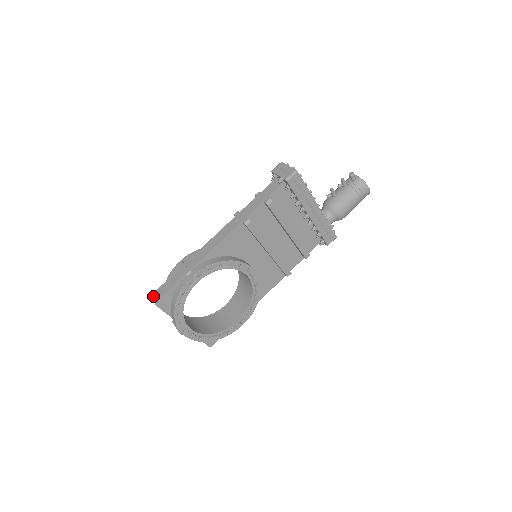
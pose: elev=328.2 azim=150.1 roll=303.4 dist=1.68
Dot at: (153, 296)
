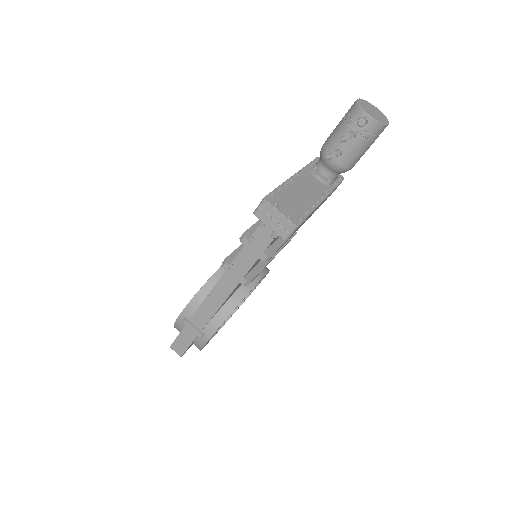
Dot at: (172, 349)
